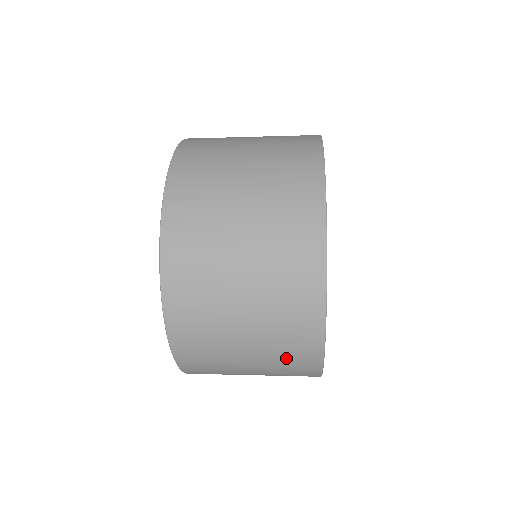
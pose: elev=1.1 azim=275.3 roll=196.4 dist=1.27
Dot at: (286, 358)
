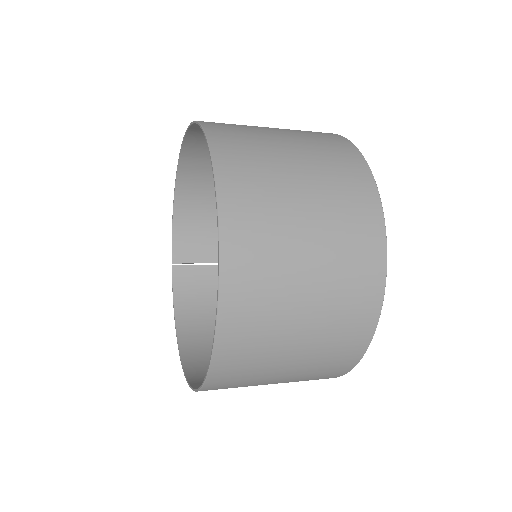
Dot at: (315, 376)
